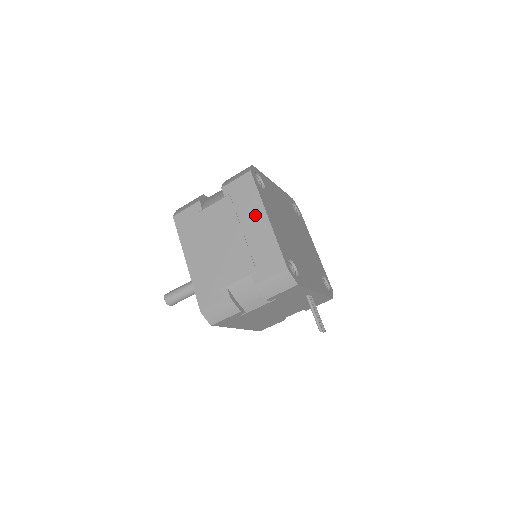
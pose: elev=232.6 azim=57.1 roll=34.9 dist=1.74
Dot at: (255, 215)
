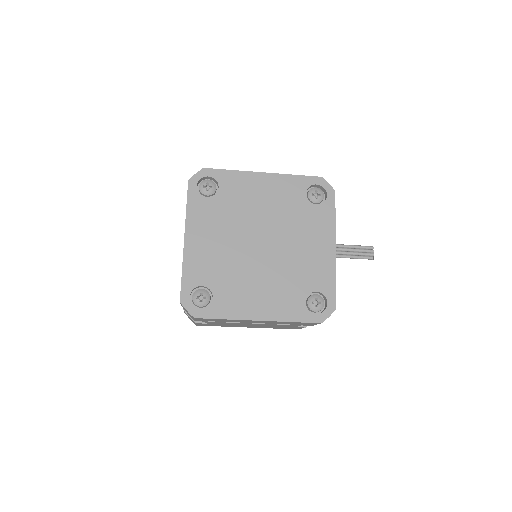
Dot at: occluded
